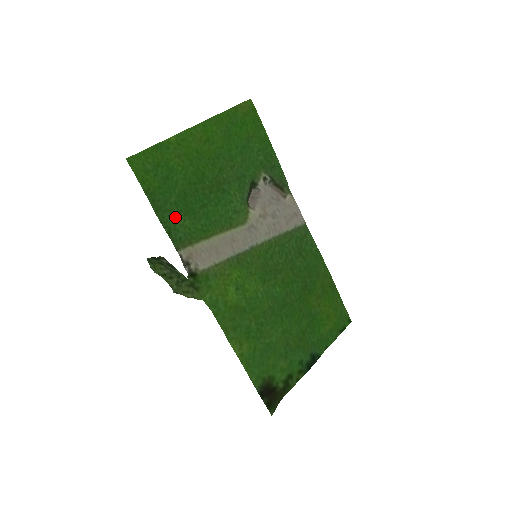
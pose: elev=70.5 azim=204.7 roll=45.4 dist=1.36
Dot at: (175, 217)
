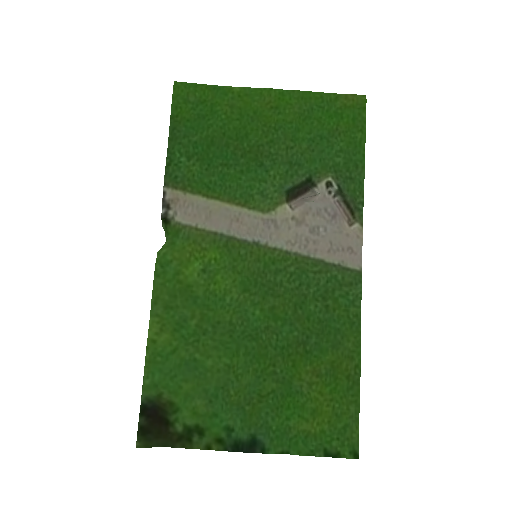
Dot at: (185, 155)
